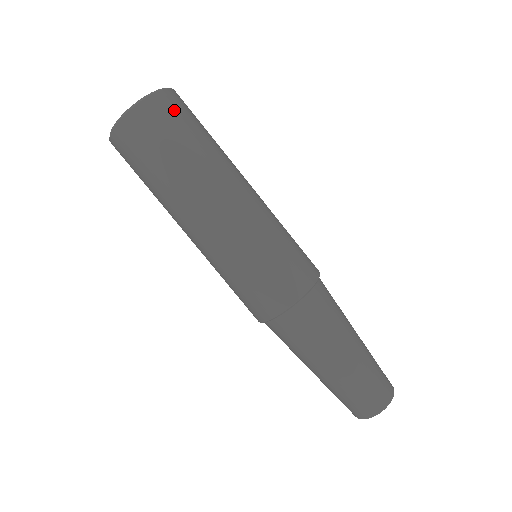
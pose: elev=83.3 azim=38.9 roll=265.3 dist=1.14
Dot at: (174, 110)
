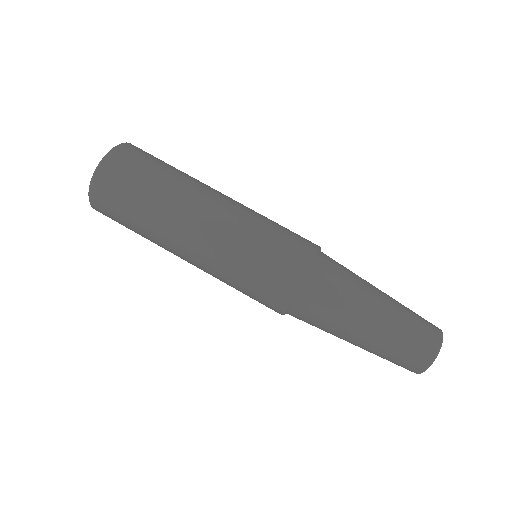
Dot at: (140, 153)
